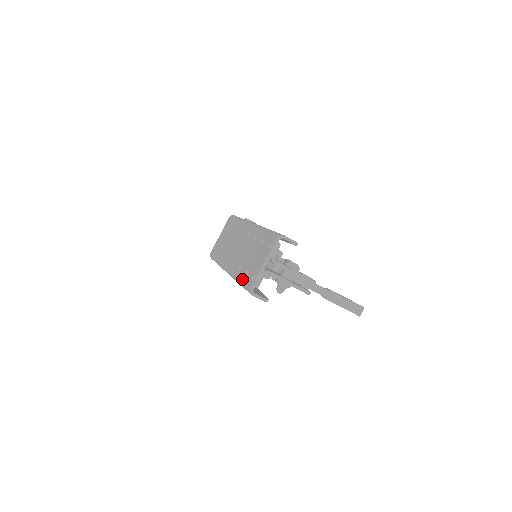
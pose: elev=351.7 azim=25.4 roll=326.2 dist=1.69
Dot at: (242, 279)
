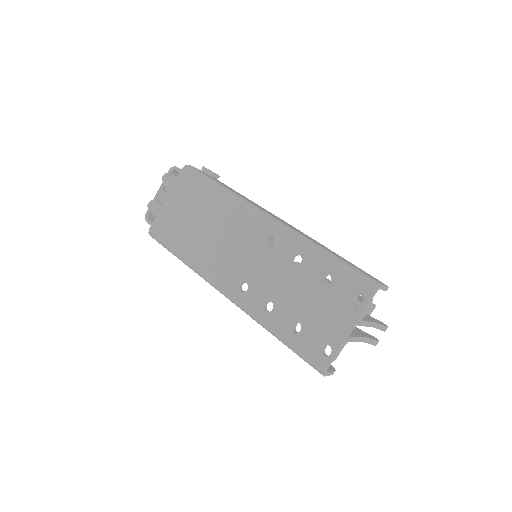
Dot at: (289, 337)
